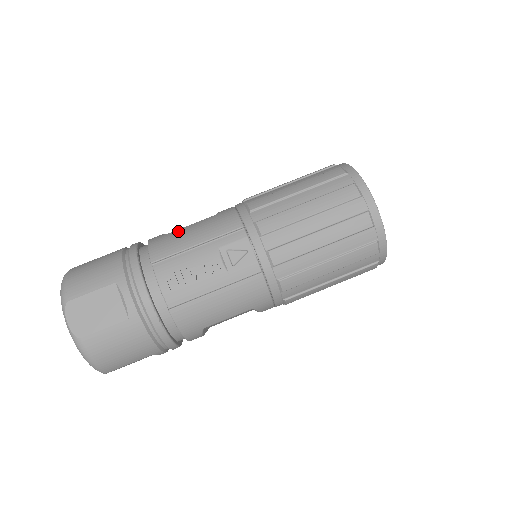
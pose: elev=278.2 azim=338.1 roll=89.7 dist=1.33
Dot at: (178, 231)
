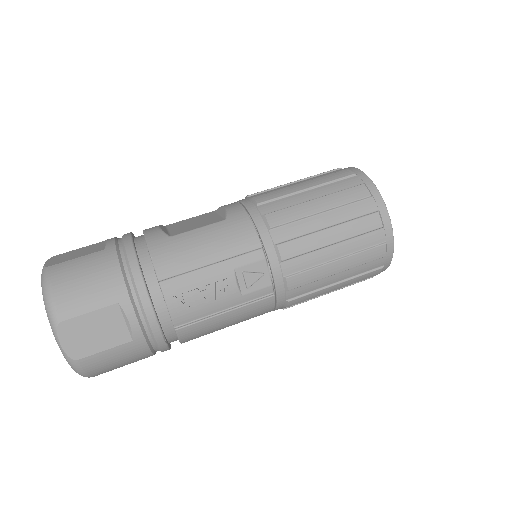
Dot at: (185, 237)
